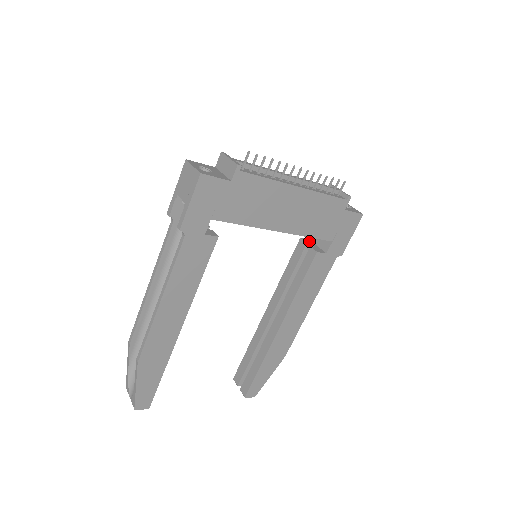
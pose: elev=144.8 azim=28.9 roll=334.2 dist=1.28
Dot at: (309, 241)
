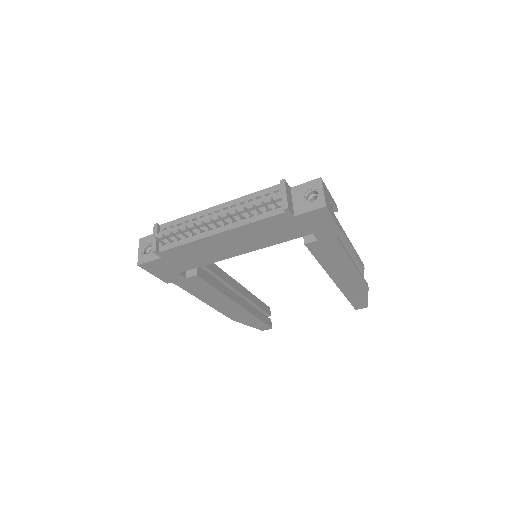
Dot at: occluded
